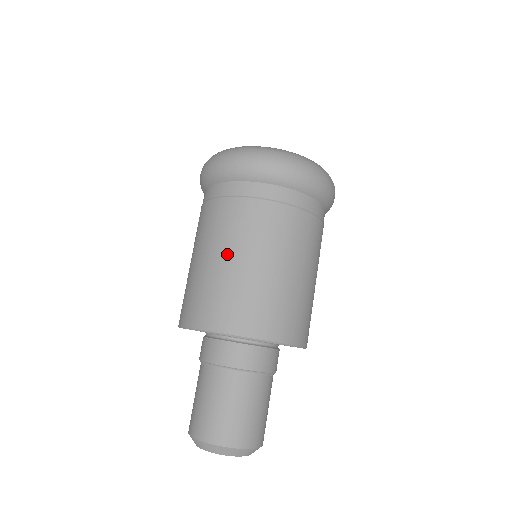
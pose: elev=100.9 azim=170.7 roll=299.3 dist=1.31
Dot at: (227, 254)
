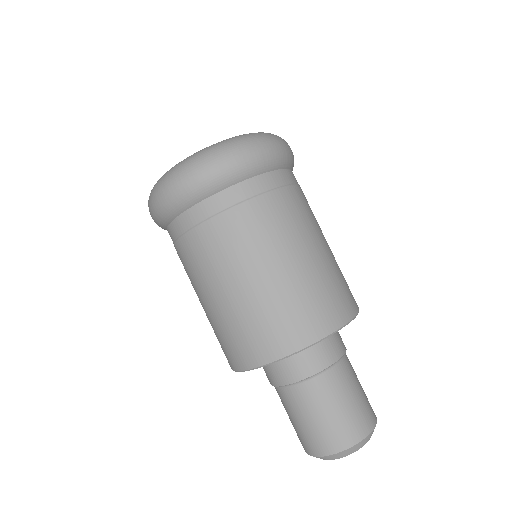
Dot at: (281, 260)
